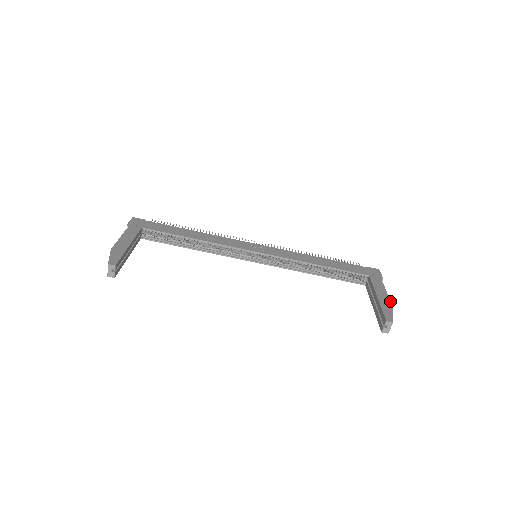
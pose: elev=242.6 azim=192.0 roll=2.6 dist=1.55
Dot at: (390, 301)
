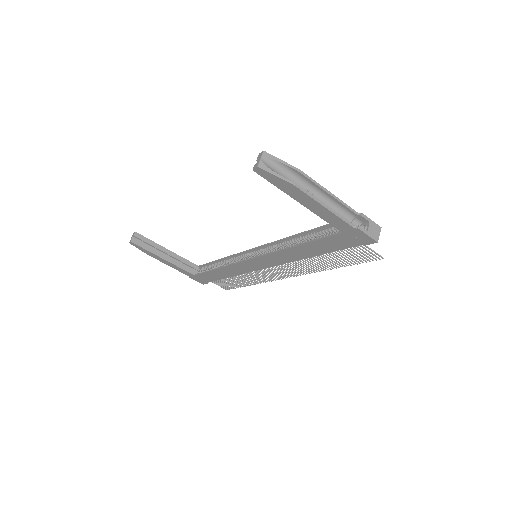
Dot at: (312, 179)
